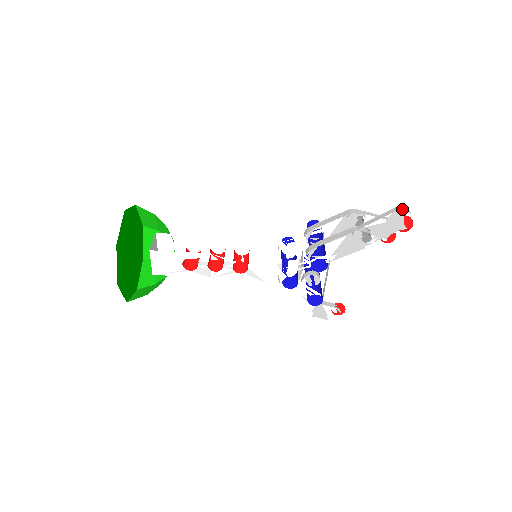
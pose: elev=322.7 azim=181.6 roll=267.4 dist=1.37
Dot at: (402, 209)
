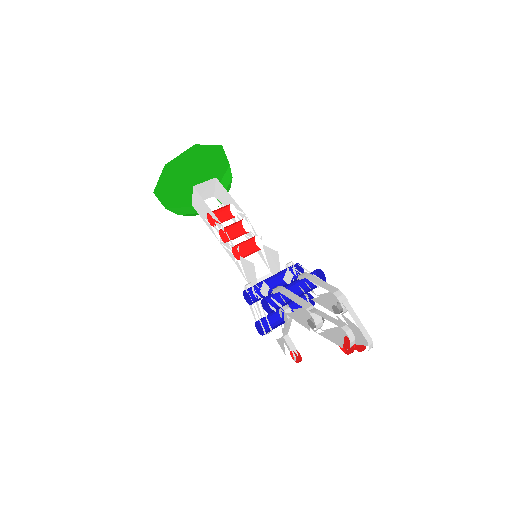
Dot at: (346, 331)
